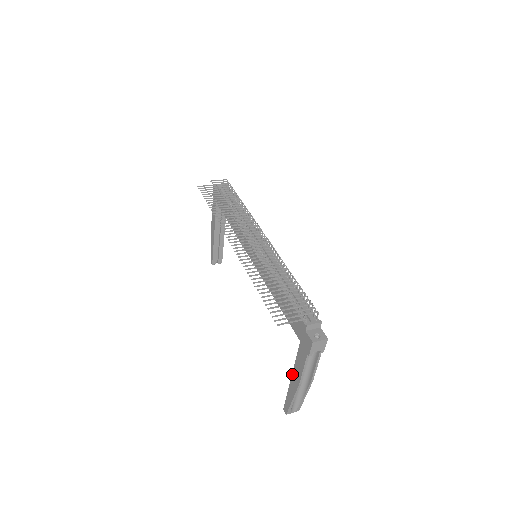
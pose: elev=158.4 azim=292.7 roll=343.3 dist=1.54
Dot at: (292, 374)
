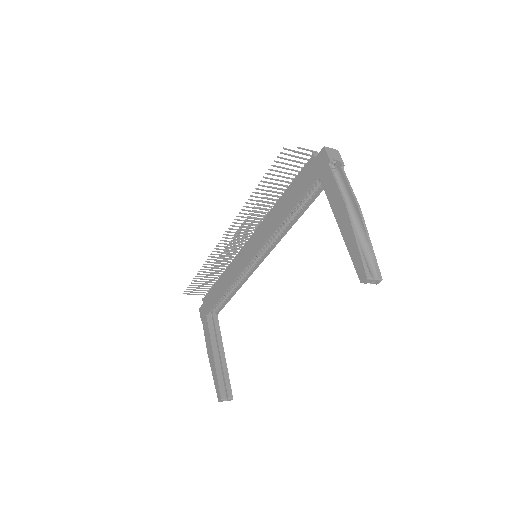
Dot at: (335, 218)
